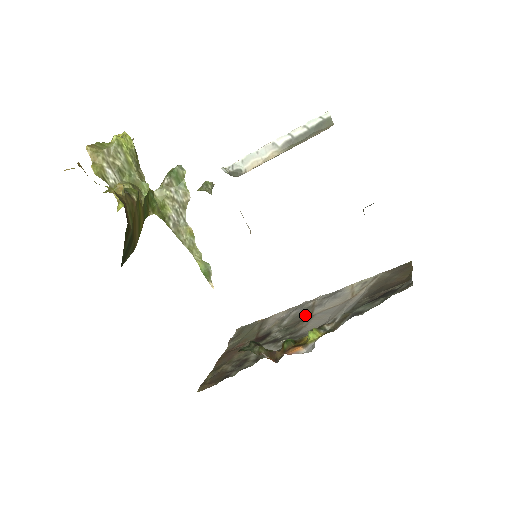
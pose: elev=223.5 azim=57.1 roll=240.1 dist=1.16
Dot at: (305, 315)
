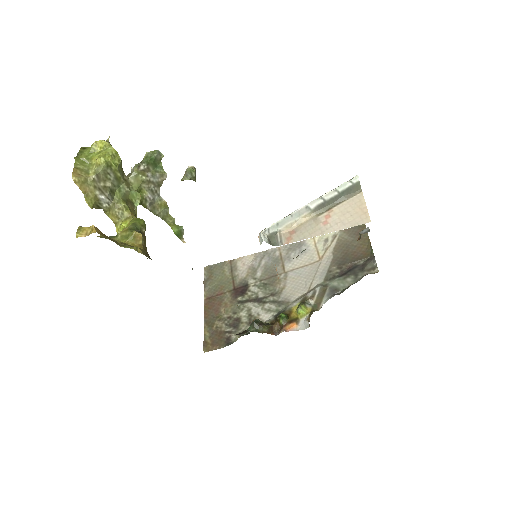
Dot at: (277, 270)
